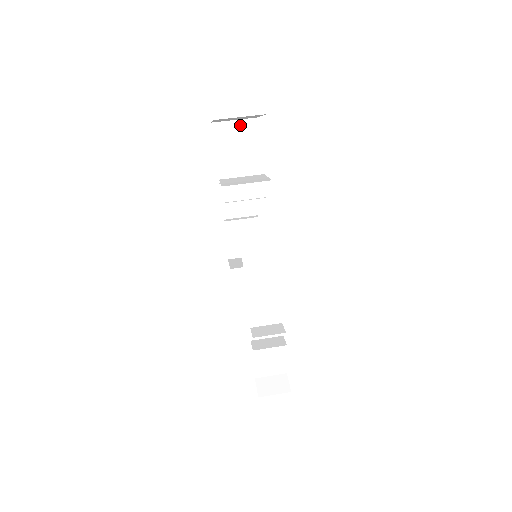
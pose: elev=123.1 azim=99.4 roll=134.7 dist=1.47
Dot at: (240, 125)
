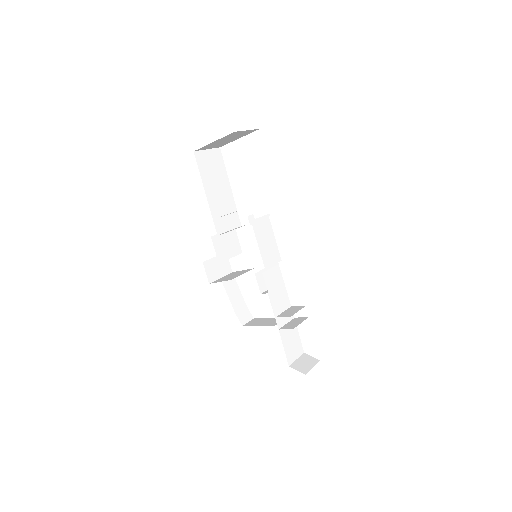
Dot at: (211, 153)
